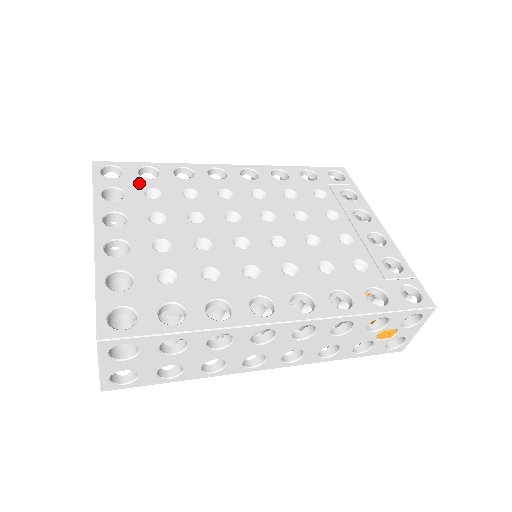
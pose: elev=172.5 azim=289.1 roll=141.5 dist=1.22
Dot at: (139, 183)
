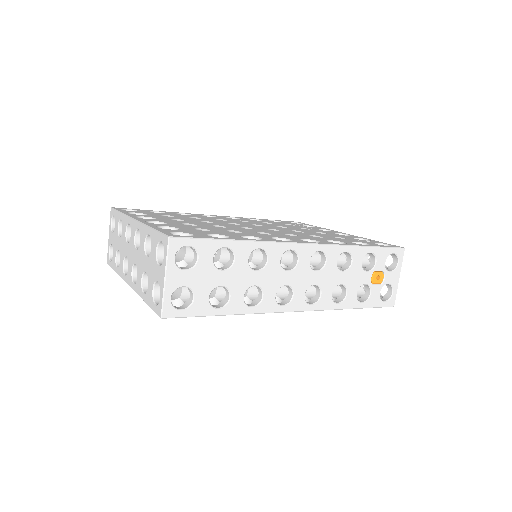
Dot at: (153, 213)
